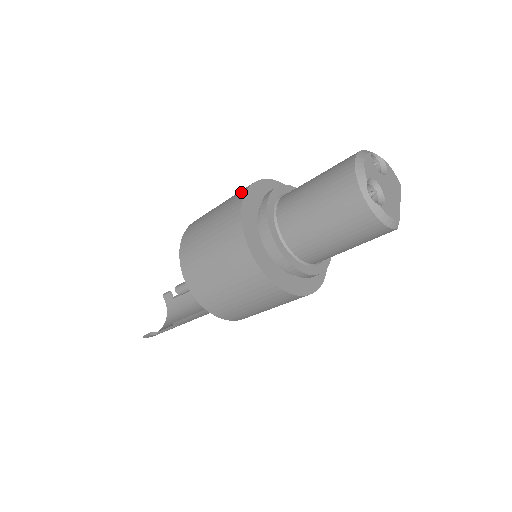
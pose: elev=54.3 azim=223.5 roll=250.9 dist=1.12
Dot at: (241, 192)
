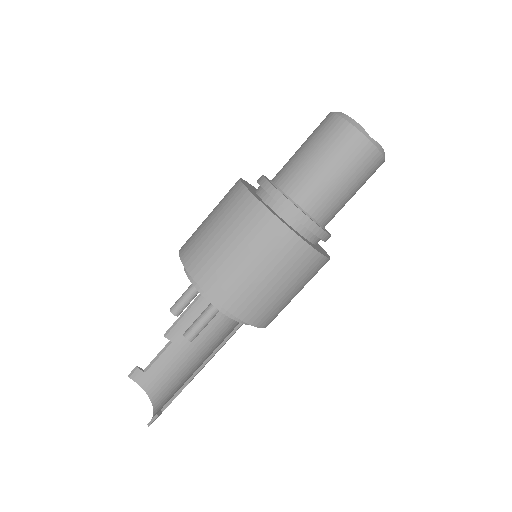
Dot at: (238, 193)
